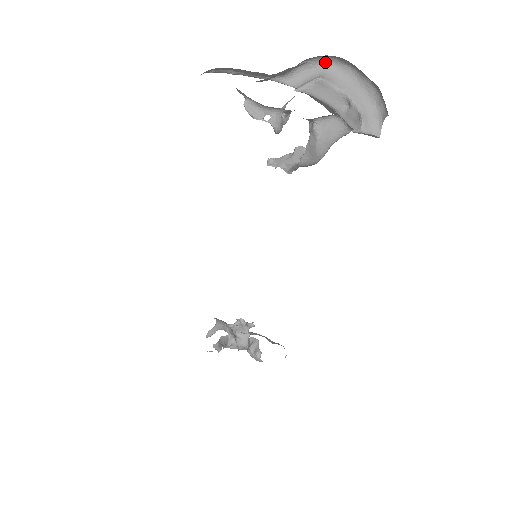
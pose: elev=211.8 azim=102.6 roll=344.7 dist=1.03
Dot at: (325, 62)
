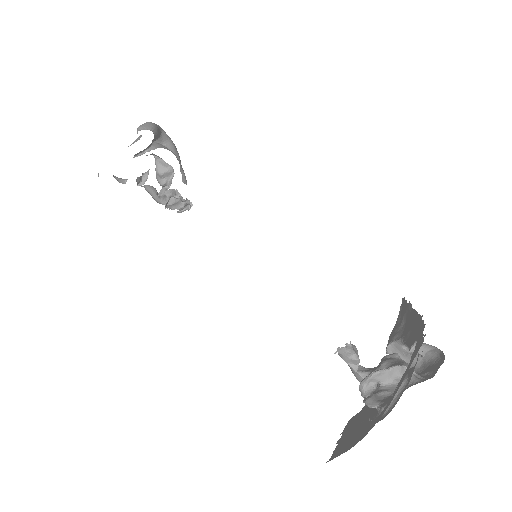
Dot at: occluded
